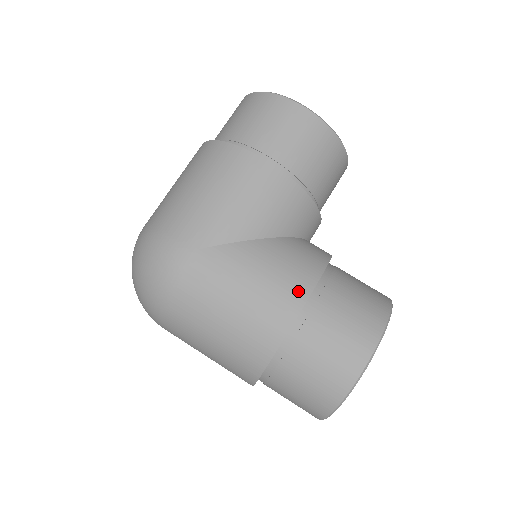
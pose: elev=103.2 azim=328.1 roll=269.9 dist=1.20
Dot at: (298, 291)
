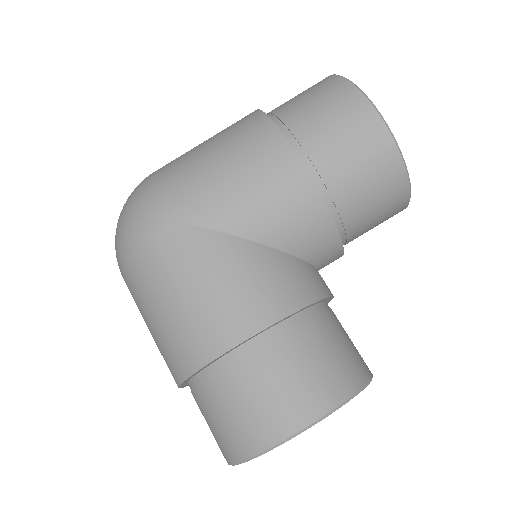
Dot at: (255, 317)
